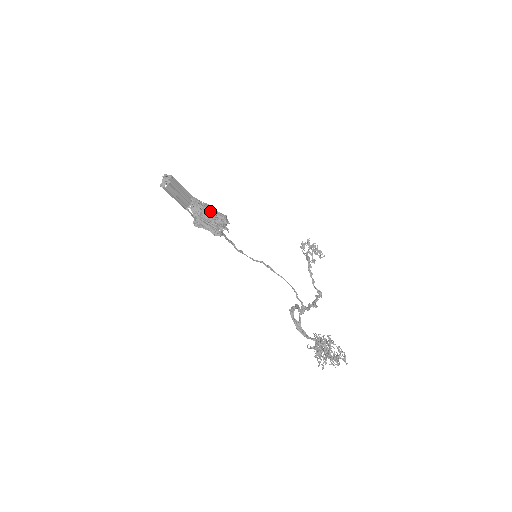
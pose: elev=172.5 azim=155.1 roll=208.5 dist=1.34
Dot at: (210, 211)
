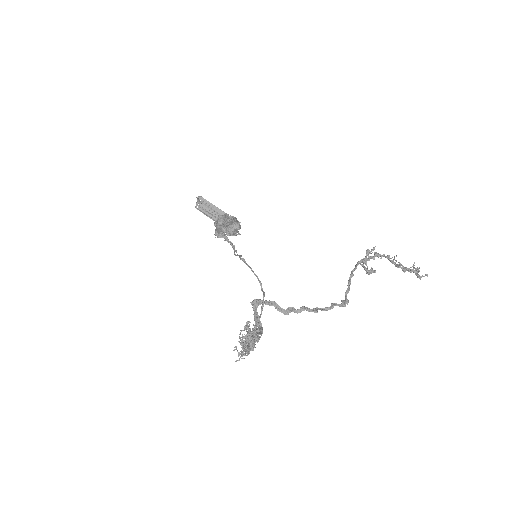
Dot at: (226, 220)
